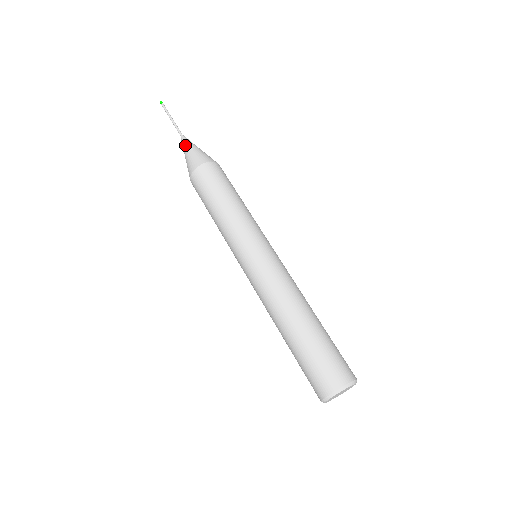
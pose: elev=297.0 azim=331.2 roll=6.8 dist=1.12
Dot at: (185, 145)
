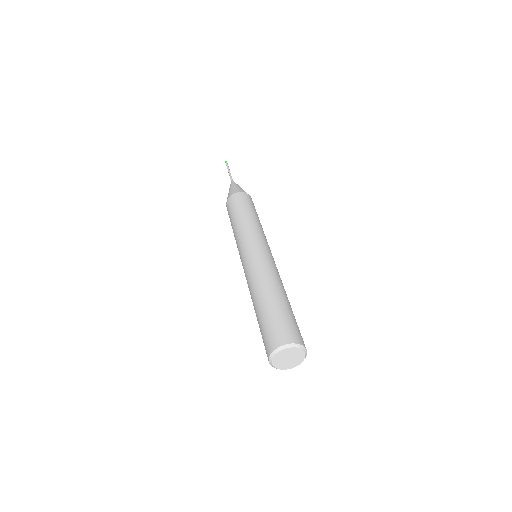
Dot at: (231, 185)
